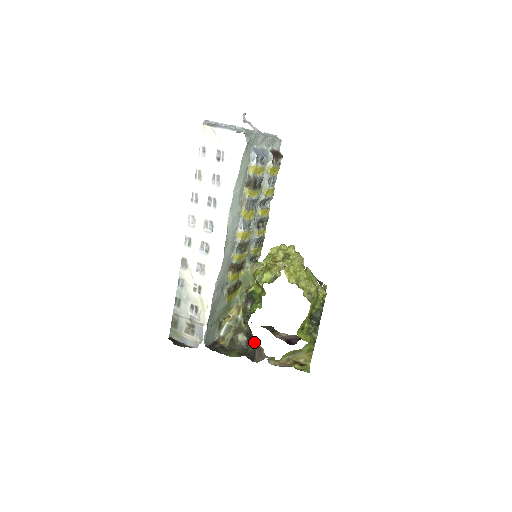
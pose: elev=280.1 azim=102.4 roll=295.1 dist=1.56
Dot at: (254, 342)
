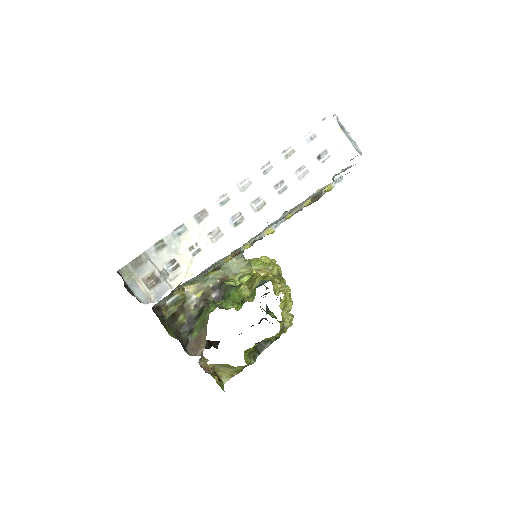
Dot at: (194, 331)
